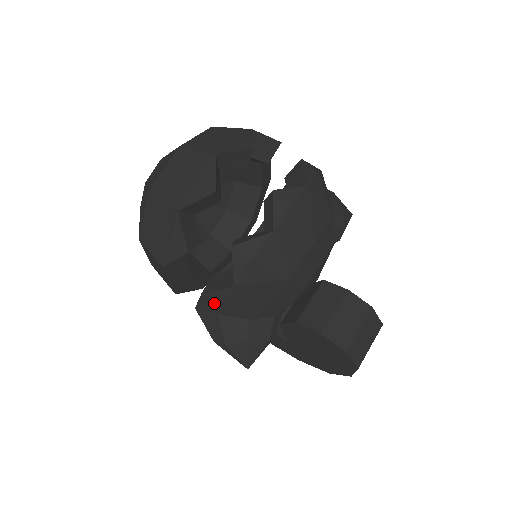
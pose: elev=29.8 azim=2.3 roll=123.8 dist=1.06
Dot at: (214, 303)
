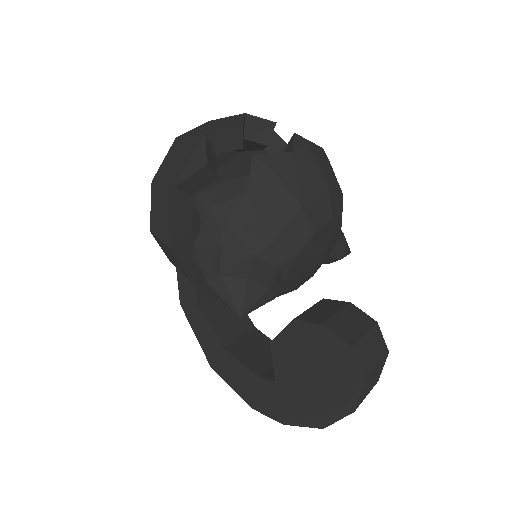
Dot at: (220, 222)
